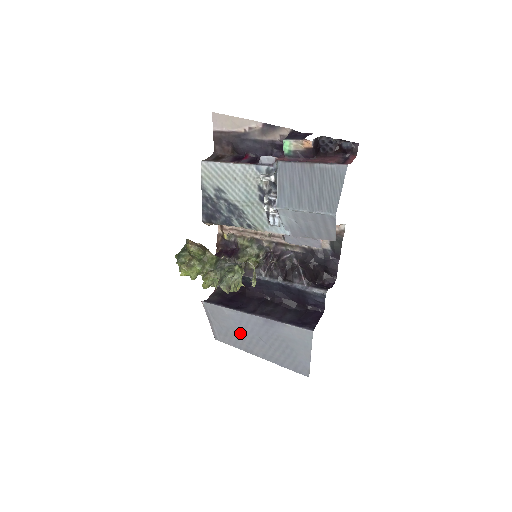
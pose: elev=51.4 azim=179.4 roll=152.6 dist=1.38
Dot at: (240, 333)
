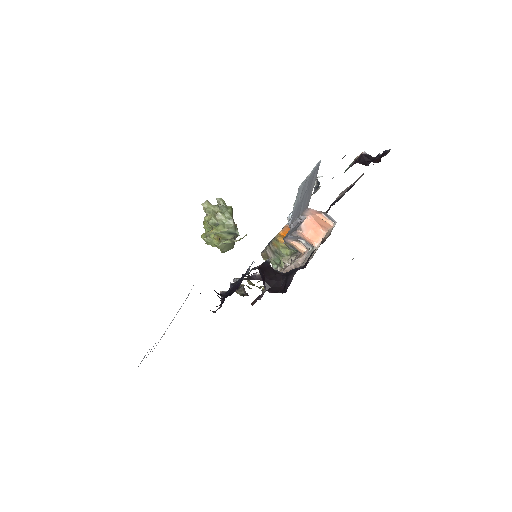
Dot at: occluded
